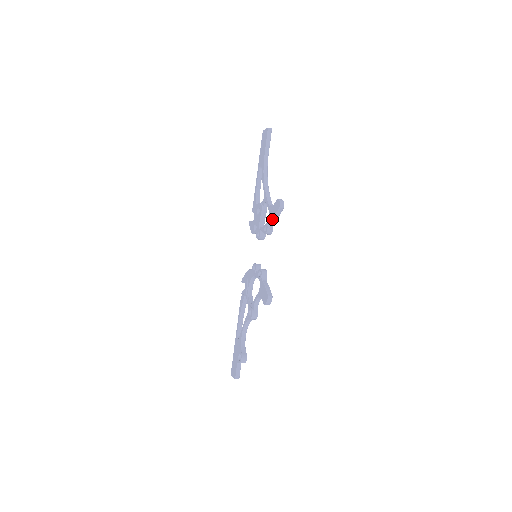
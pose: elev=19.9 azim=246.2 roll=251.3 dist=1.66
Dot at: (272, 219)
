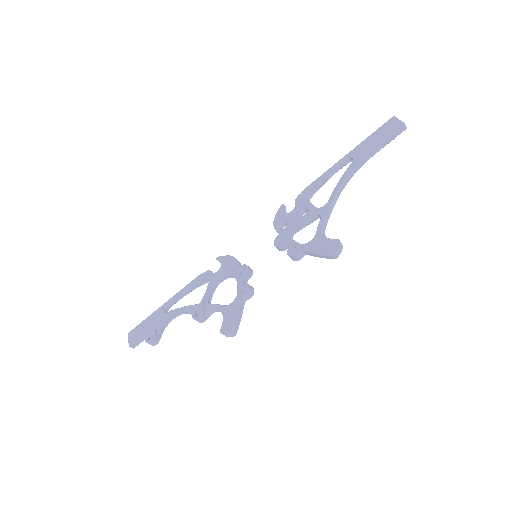
Dot at: (311, 252)
